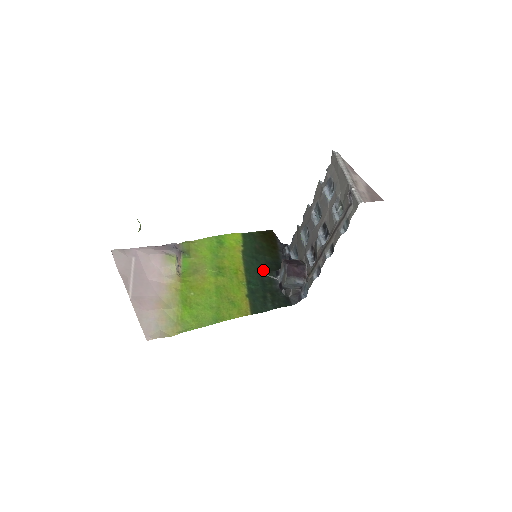
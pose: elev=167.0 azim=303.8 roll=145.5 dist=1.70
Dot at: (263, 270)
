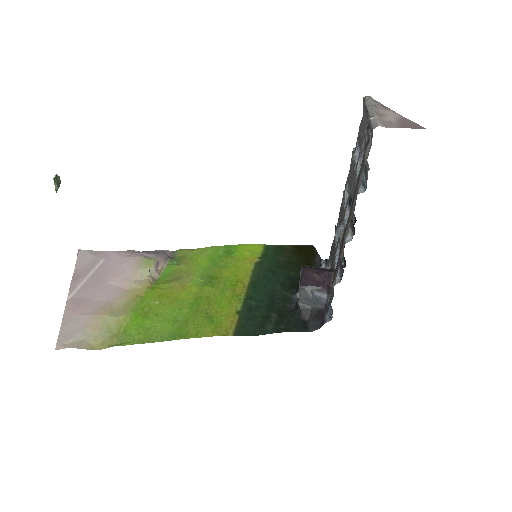
Dot at: (279, 286)
